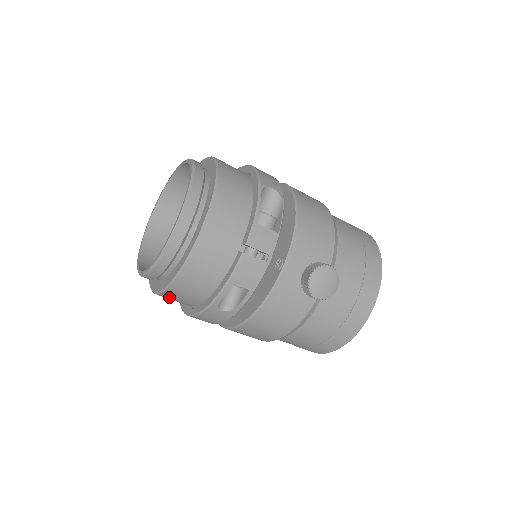
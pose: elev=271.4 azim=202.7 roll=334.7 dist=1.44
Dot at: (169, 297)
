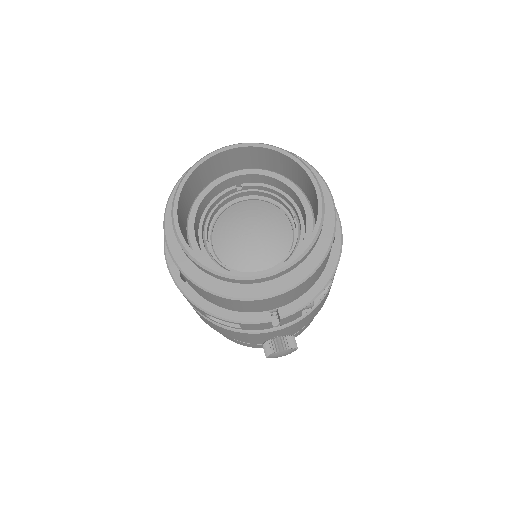
Dot at: occluded
